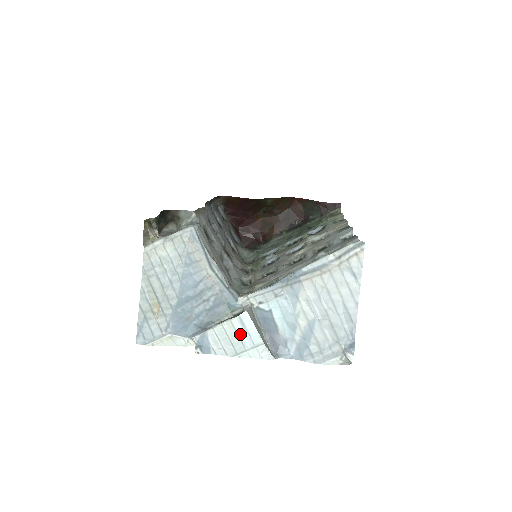
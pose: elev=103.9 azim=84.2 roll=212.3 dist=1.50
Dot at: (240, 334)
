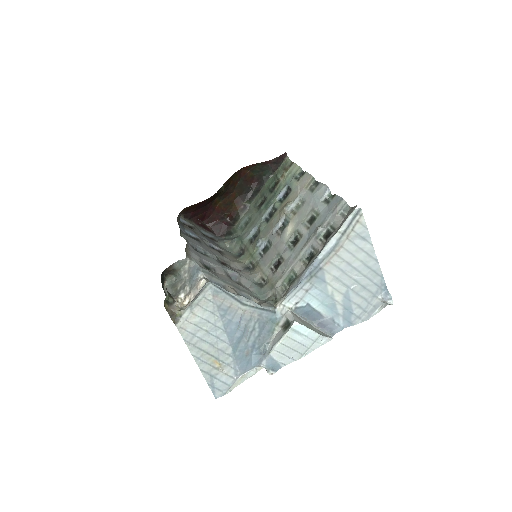
Dot at: (298, 340)
